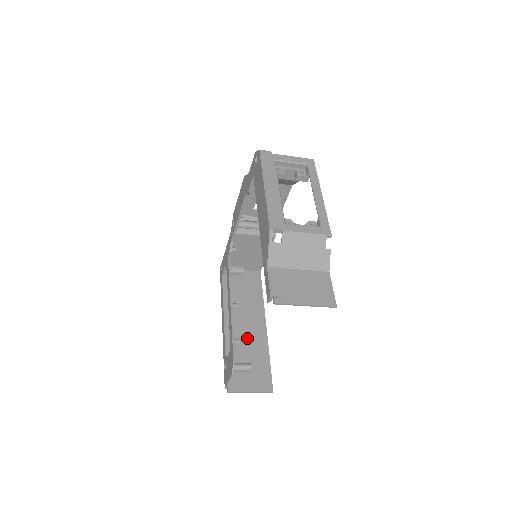
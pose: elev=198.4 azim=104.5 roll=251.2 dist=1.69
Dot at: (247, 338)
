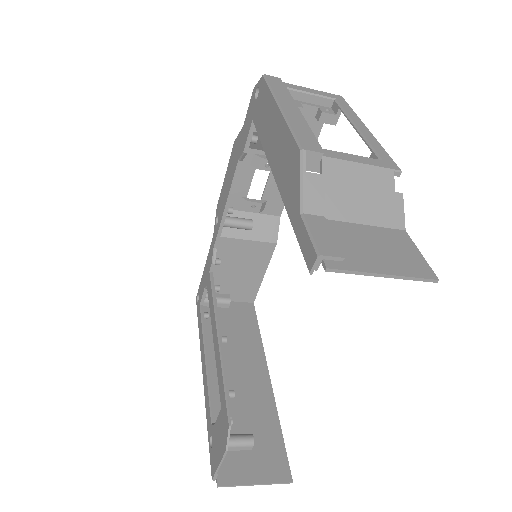
Dot at: (243, 395)
